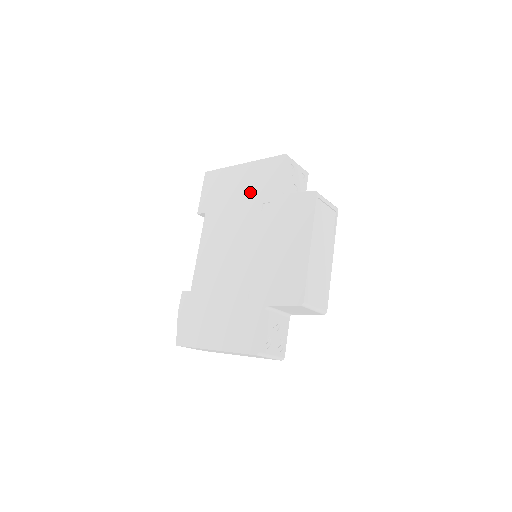
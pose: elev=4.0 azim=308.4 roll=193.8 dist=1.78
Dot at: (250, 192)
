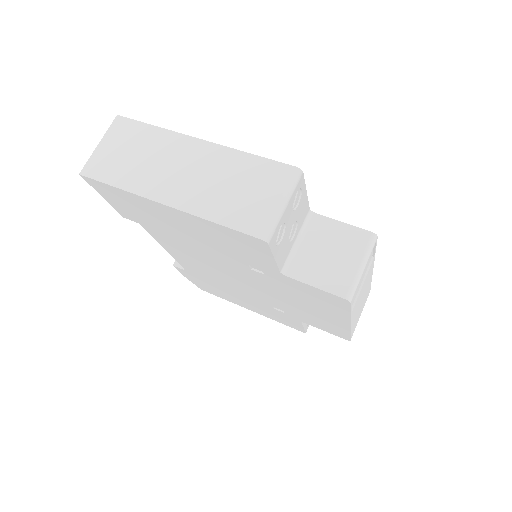
Dot at: (213, 245)
